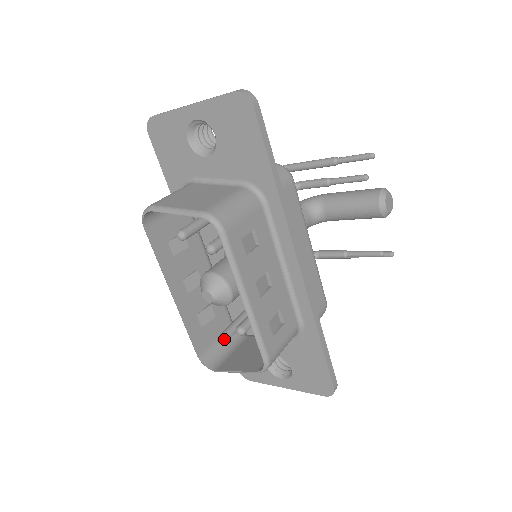
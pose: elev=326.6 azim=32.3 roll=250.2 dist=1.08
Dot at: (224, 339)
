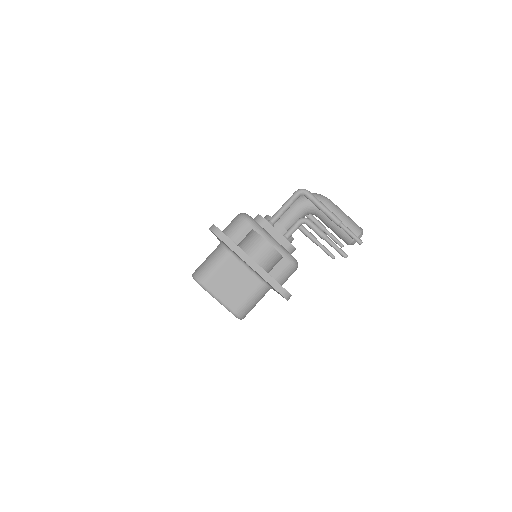
Dot at: occluded
